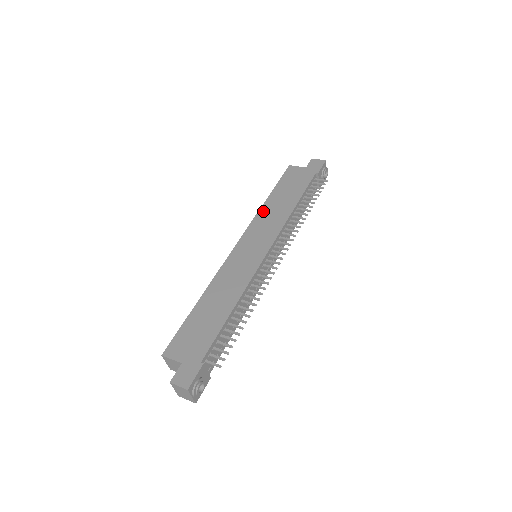
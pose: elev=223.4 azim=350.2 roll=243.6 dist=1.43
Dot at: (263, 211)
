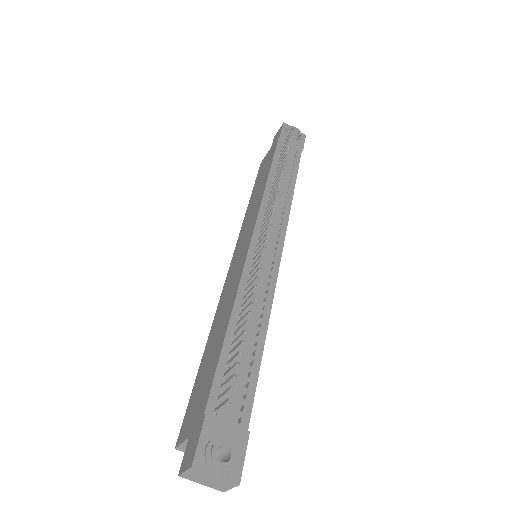
Dot at: (246, 215)
